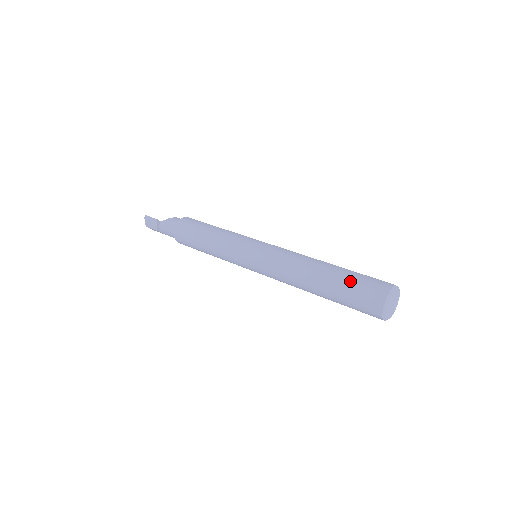
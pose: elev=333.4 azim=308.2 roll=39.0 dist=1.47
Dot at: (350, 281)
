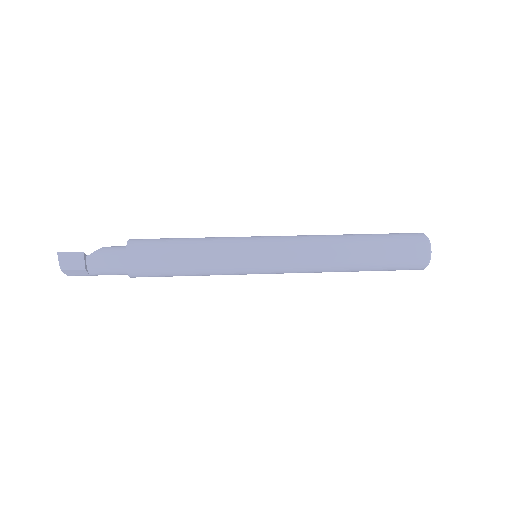
Dot at: (388, 240)
